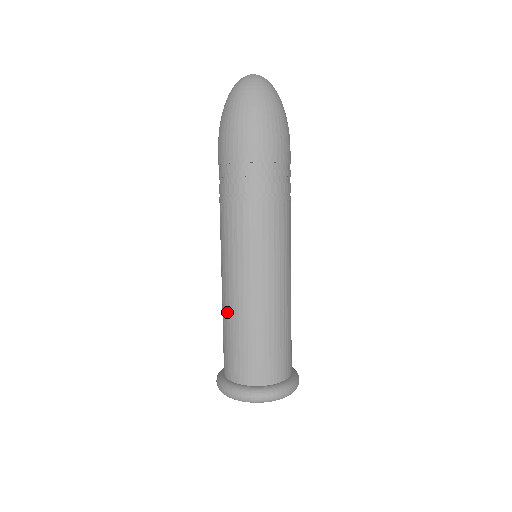
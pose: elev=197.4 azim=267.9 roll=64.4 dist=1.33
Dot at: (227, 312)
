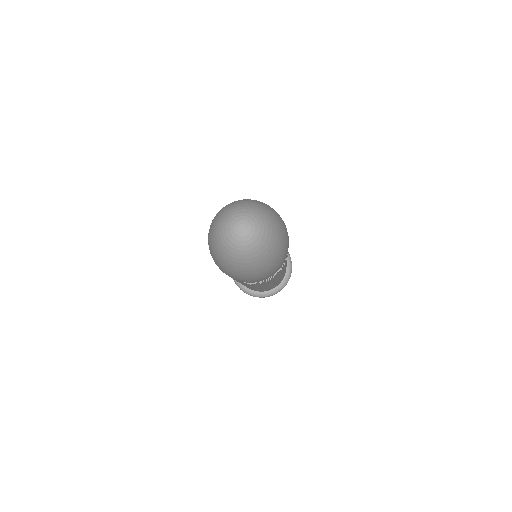
Dot at: occluded
